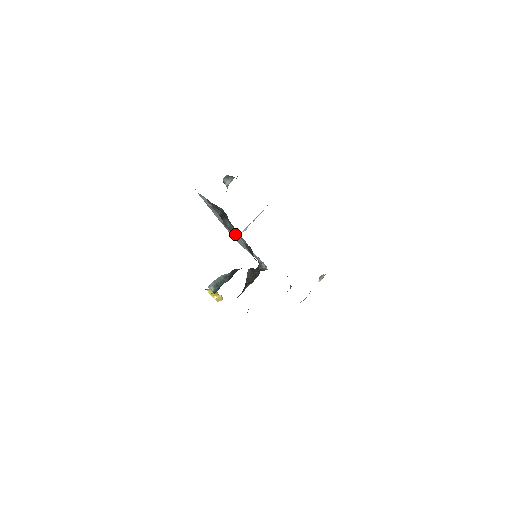
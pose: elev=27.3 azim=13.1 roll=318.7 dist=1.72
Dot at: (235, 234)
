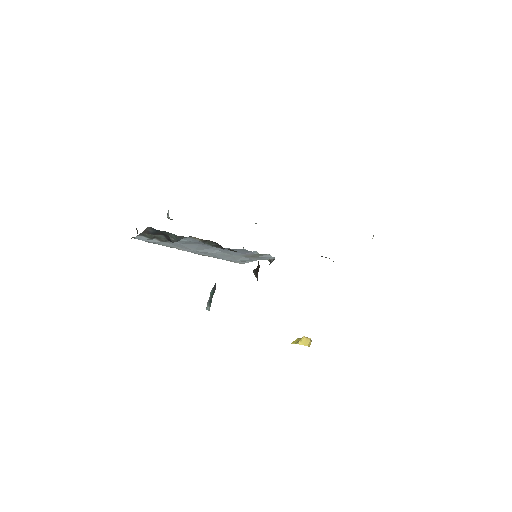
Dot at: (214, 251)
